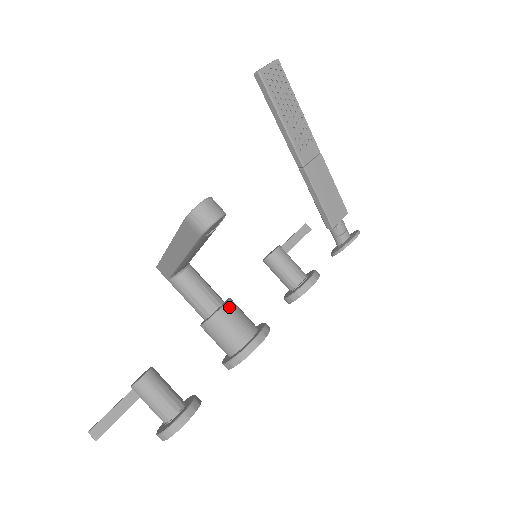
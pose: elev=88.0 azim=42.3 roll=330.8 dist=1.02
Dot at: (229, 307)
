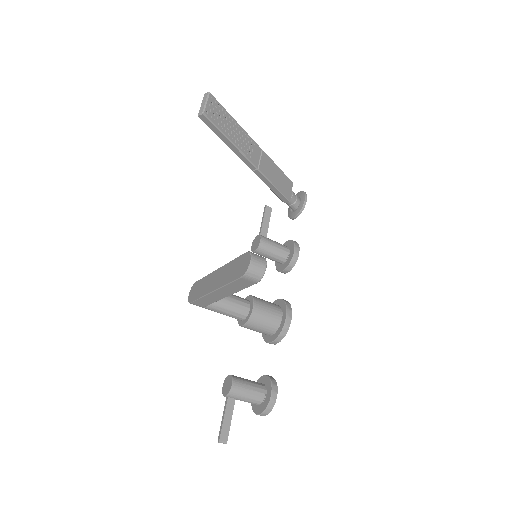
Dot at: (257, 304)
